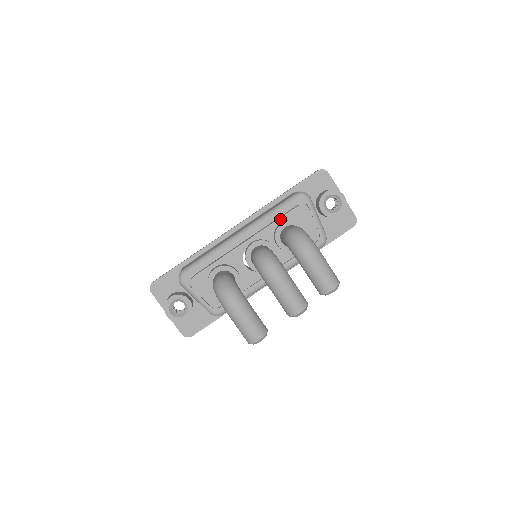
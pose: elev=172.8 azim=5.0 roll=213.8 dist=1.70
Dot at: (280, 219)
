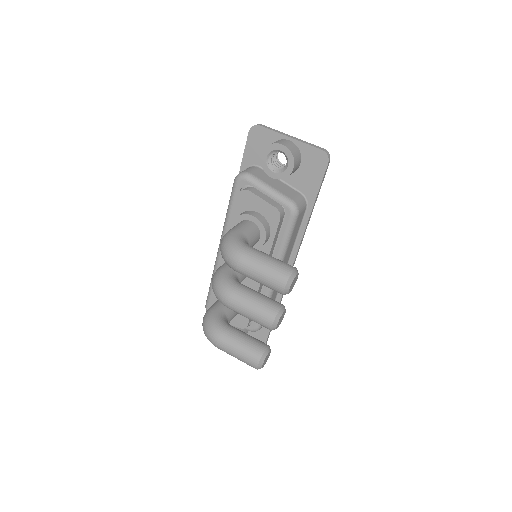
Dot at: (233, 219)
